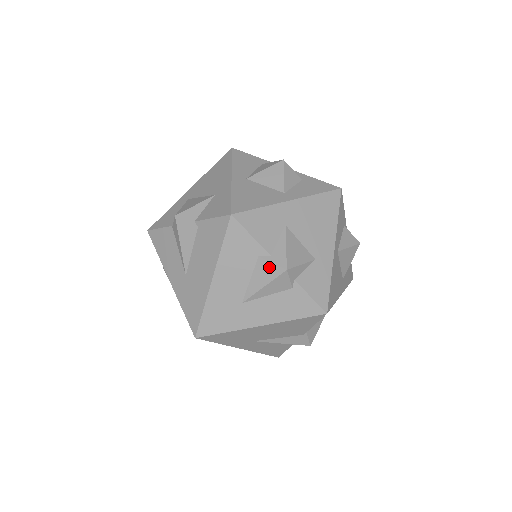
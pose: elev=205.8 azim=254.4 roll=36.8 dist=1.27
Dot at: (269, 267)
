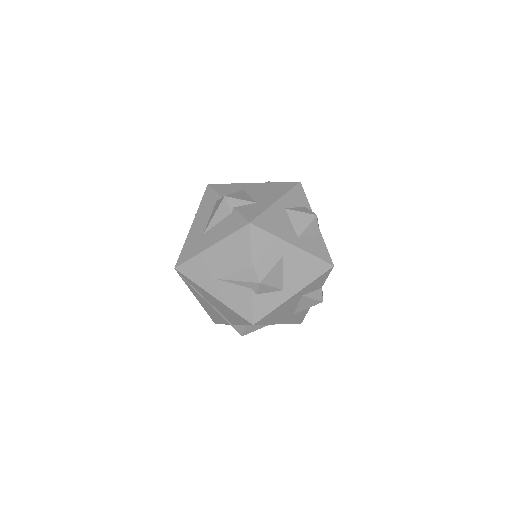
Dot at: (219, 202)
